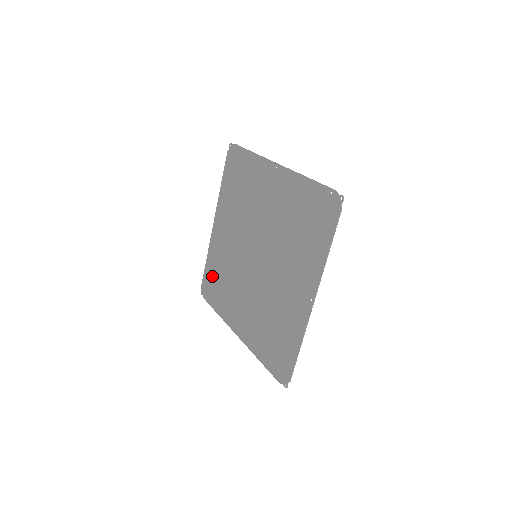
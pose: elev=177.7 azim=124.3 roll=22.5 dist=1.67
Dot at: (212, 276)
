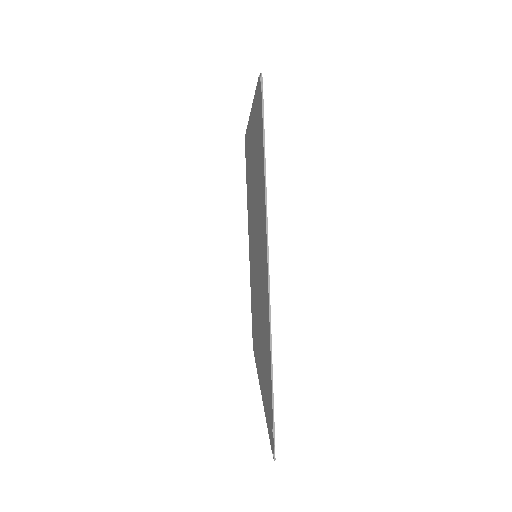
Dot at: (247, 157)
